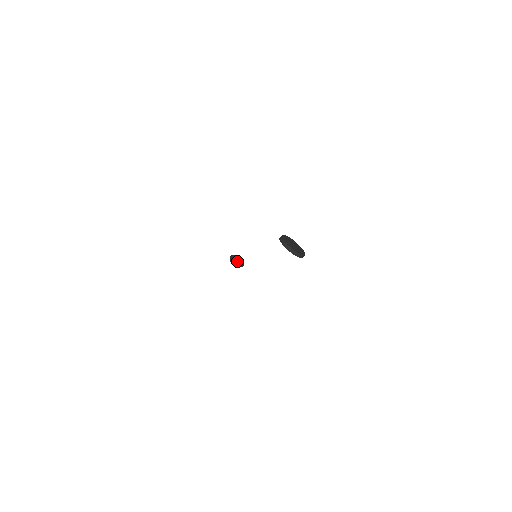
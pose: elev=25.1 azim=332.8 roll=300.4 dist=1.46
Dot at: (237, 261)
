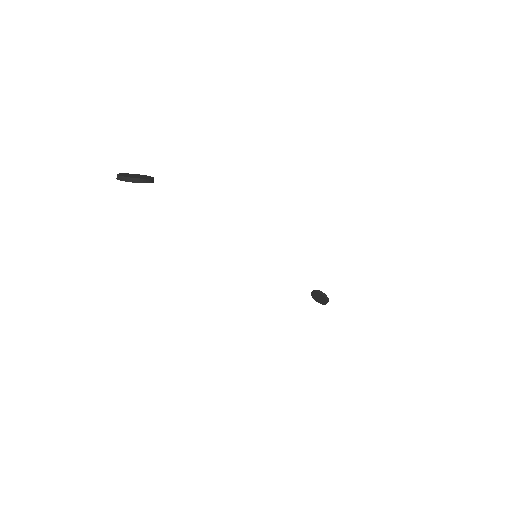
Dot at: (319, 297)
